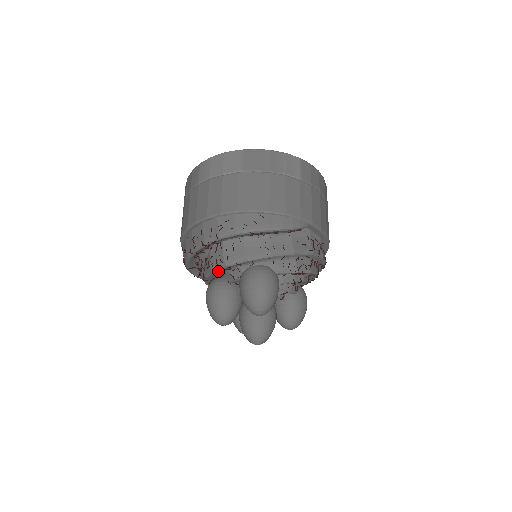
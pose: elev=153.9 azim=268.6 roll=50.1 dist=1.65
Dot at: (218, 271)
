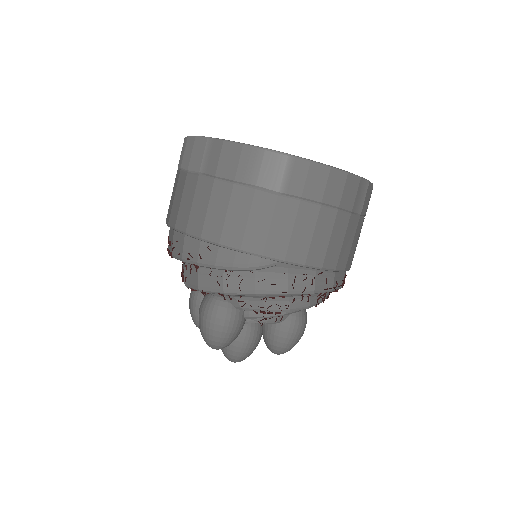
Dot at: occluded
